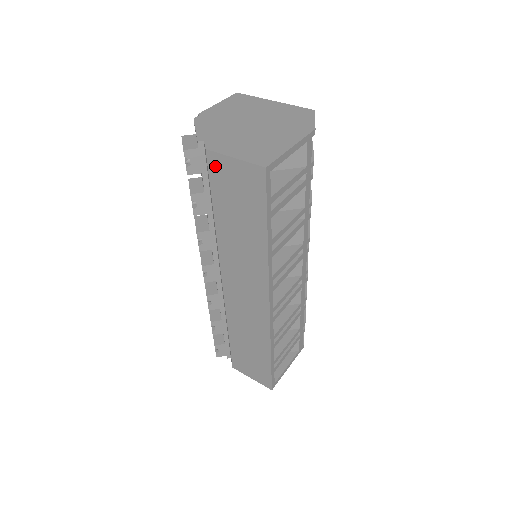
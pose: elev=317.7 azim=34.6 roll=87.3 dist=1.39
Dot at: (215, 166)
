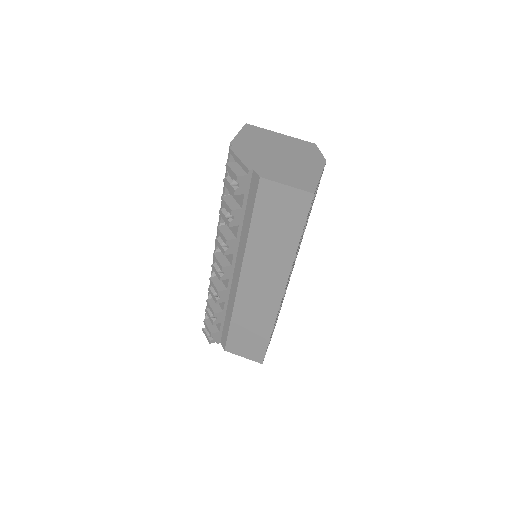
Dot at: (265, 190)
